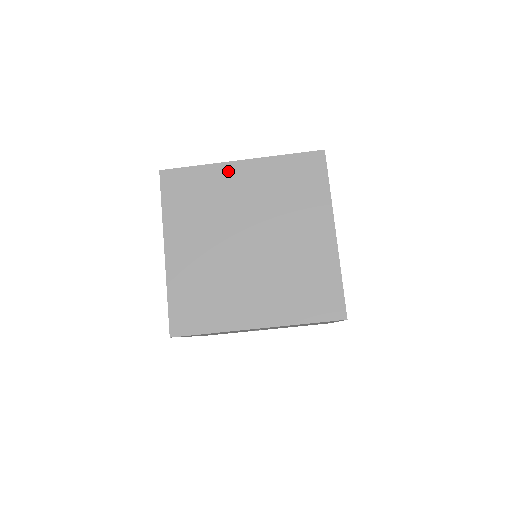
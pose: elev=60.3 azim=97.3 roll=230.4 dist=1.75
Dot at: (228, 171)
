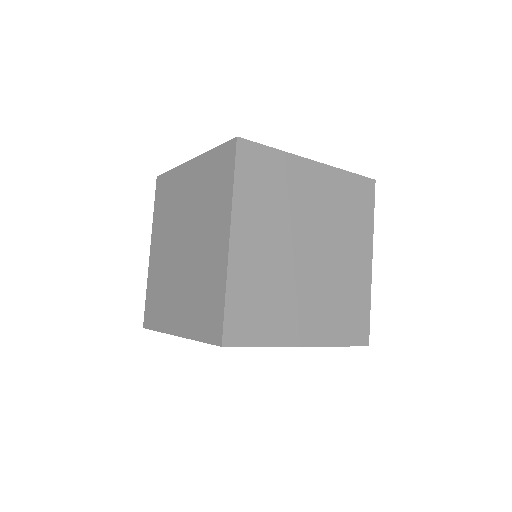
Dot at: (302, 168)
